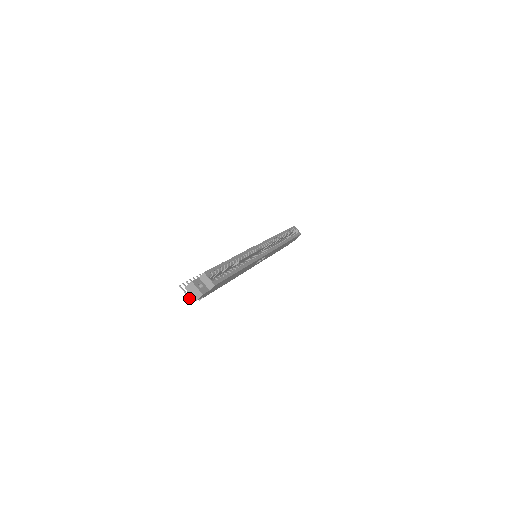
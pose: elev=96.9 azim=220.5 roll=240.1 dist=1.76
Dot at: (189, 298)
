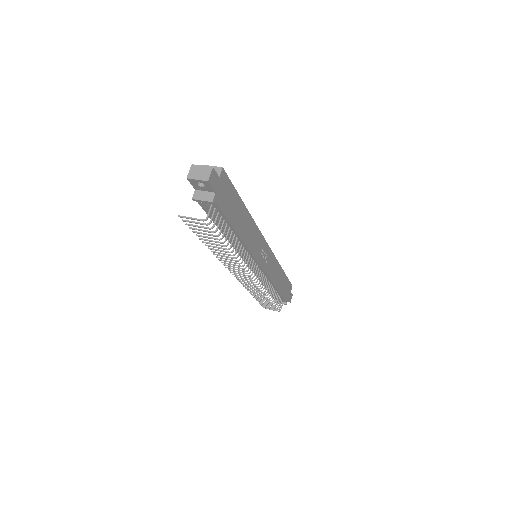
Dot at: (198, 220)
